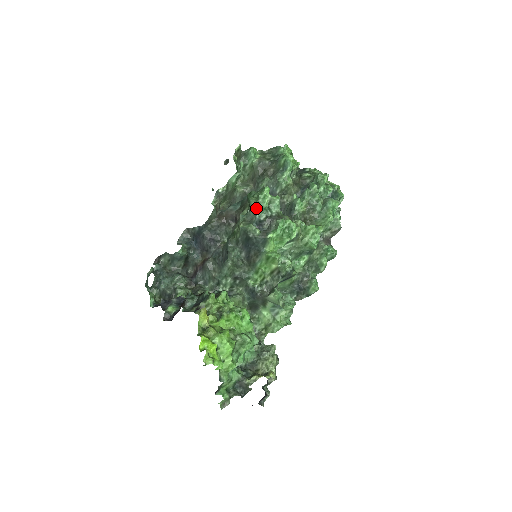
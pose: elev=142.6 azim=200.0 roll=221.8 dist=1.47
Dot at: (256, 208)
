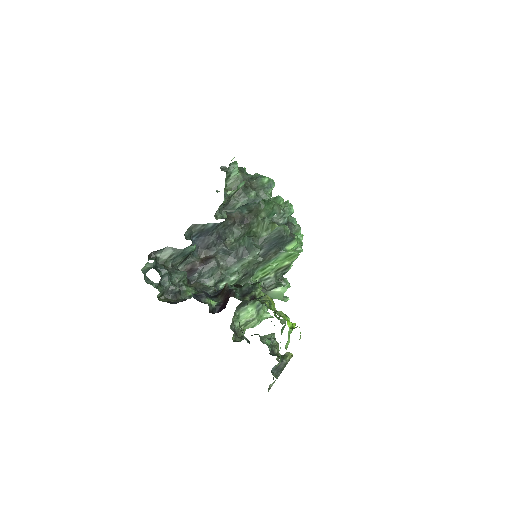
Dot at: (286, 213)
